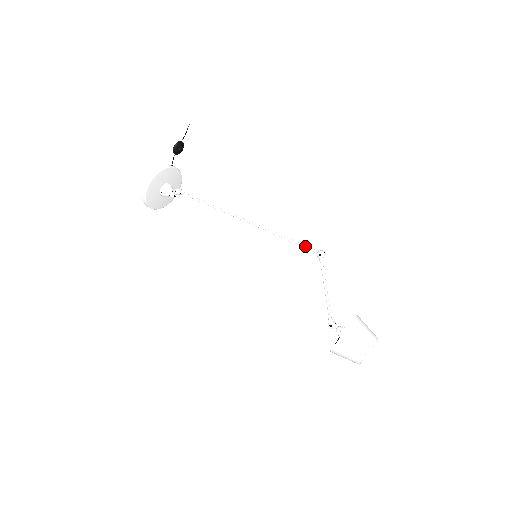
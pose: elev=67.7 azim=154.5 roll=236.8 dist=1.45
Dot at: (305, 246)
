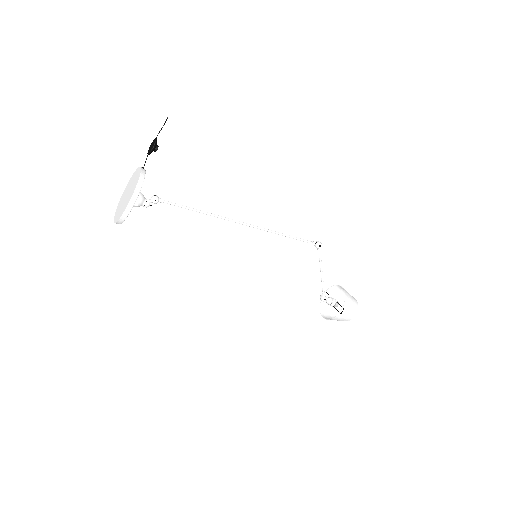
Dot at: (304, 240)
